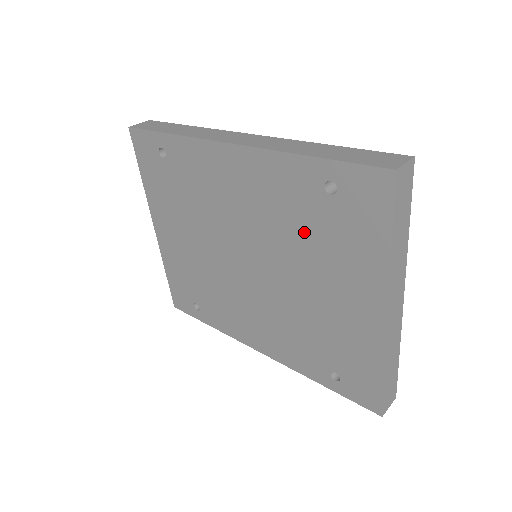
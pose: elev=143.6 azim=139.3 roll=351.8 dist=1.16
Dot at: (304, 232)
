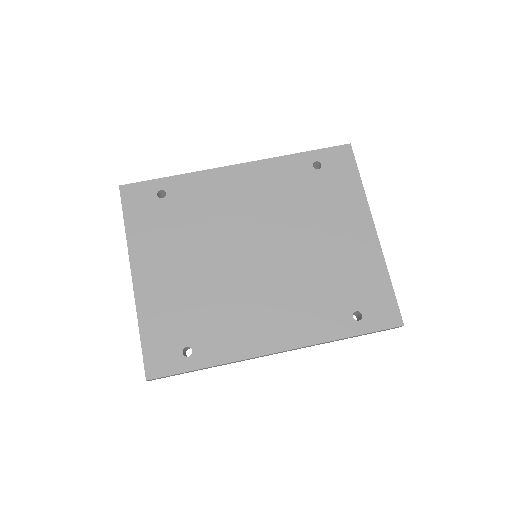
Dot at: (305, 201)
